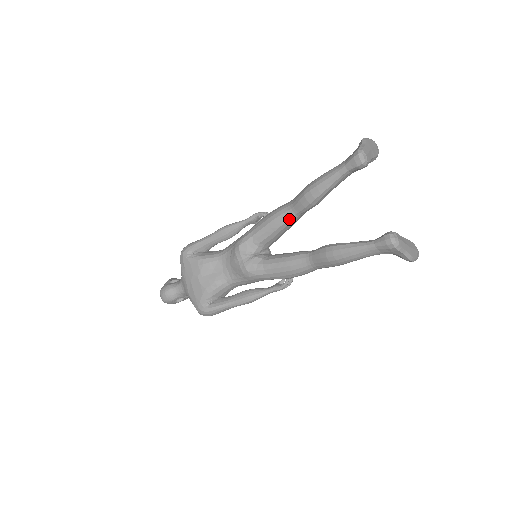
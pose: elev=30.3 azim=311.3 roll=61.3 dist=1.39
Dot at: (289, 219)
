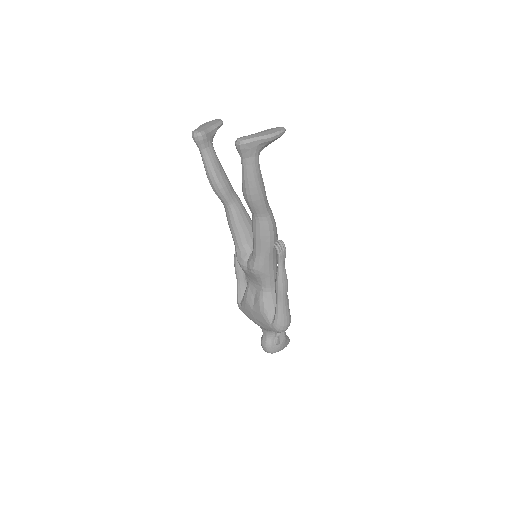
Dot at: (231, 212)
